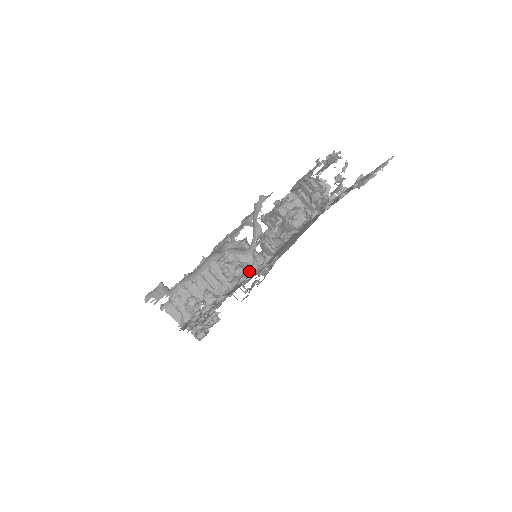
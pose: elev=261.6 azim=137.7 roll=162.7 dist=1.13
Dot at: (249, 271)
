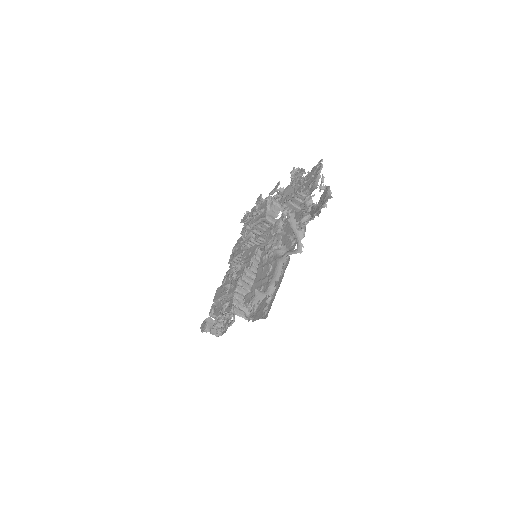
Dot at: occluded
